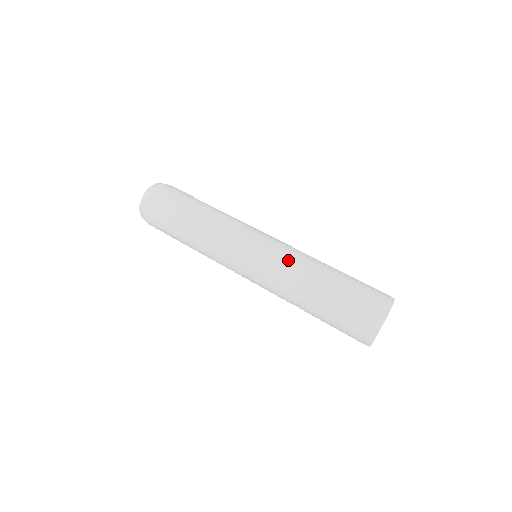
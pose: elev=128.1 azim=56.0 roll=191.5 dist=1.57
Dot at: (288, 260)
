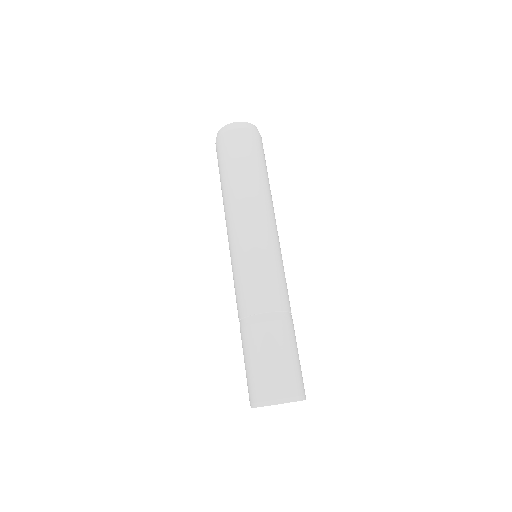
Dot at: (261, 288)
